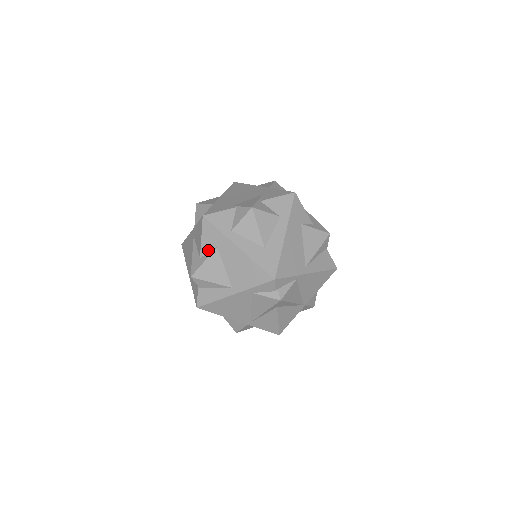
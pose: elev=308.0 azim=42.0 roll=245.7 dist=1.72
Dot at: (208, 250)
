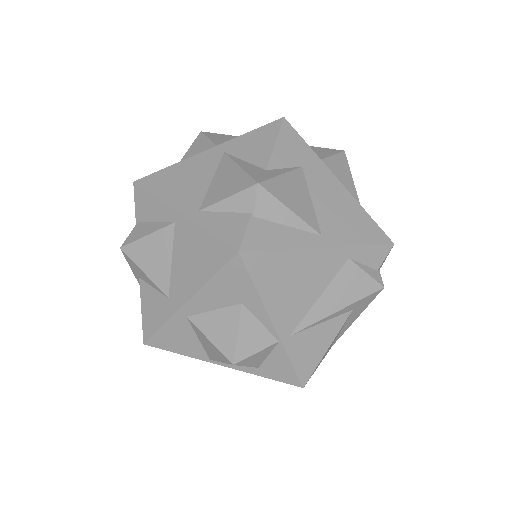
Dot at: (285, 164)
